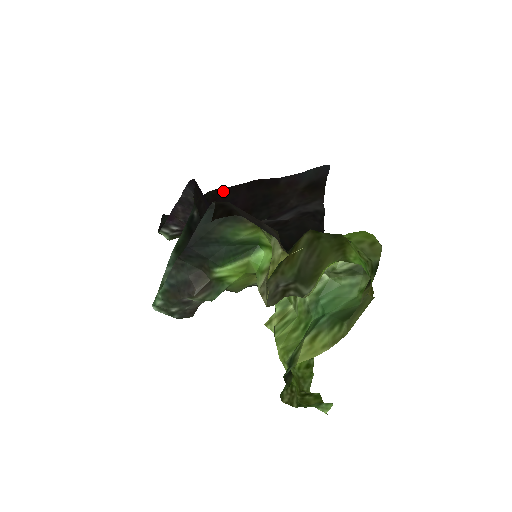
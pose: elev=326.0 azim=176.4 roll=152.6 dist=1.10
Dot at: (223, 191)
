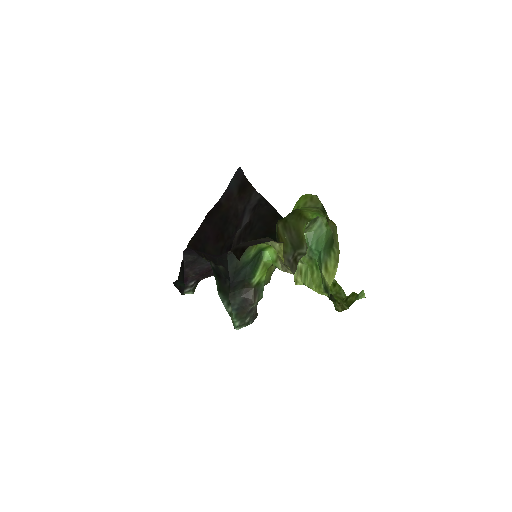
Dot at: (195, 238)
